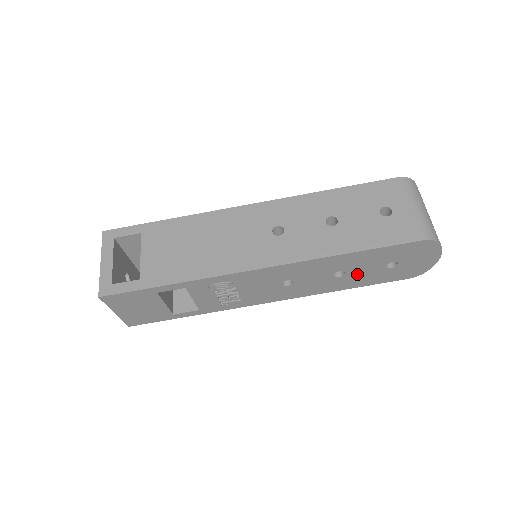
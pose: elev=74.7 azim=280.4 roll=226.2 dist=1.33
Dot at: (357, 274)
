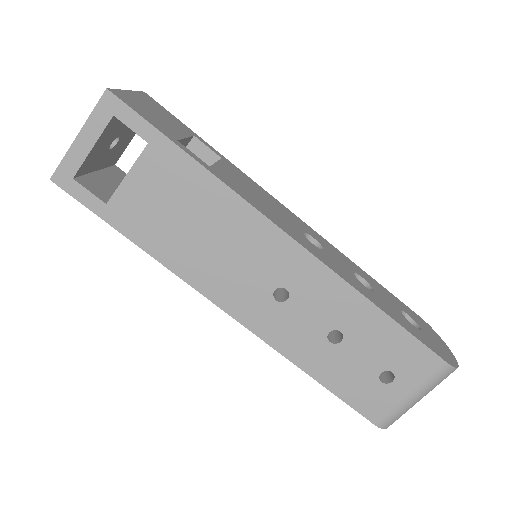
Dot at: occluded
